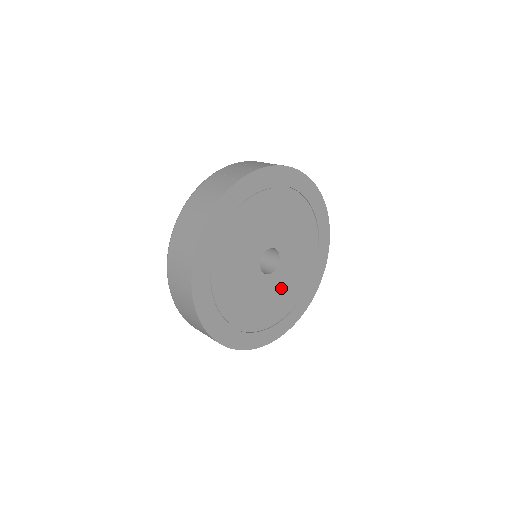
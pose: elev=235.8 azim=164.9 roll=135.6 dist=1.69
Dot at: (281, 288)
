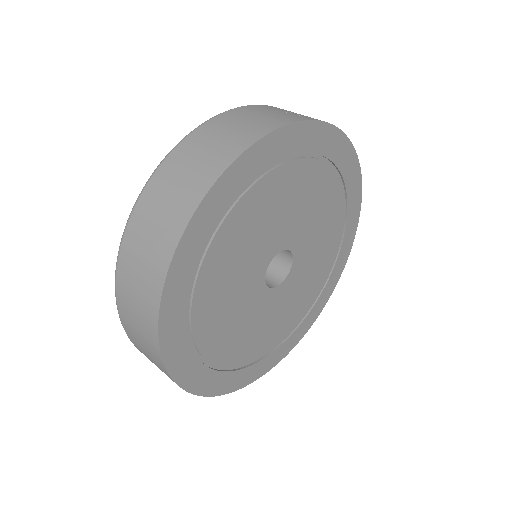
Dot at: (267, 319)
